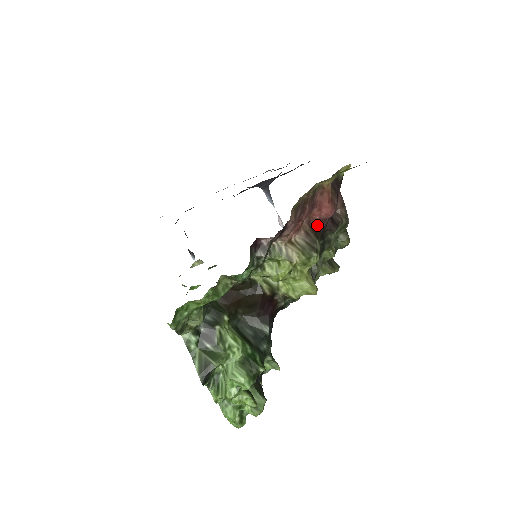
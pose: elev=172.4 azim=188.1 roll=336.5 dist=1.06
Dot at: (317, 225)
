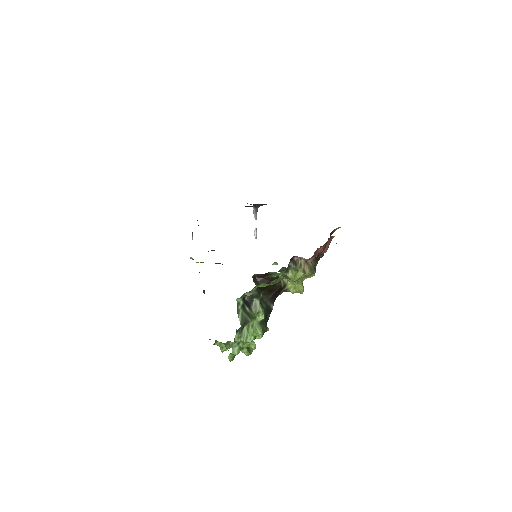
Dot at: (317, 255)
